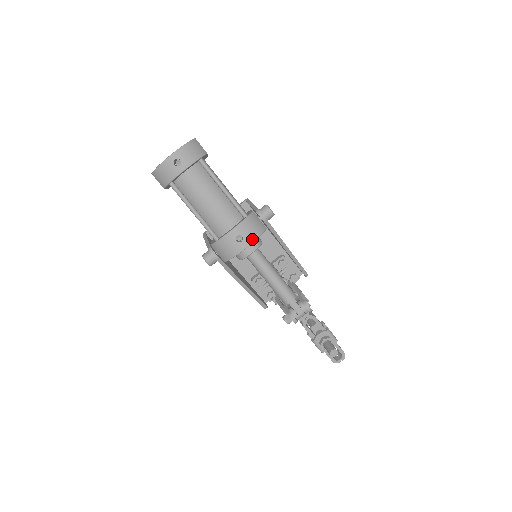
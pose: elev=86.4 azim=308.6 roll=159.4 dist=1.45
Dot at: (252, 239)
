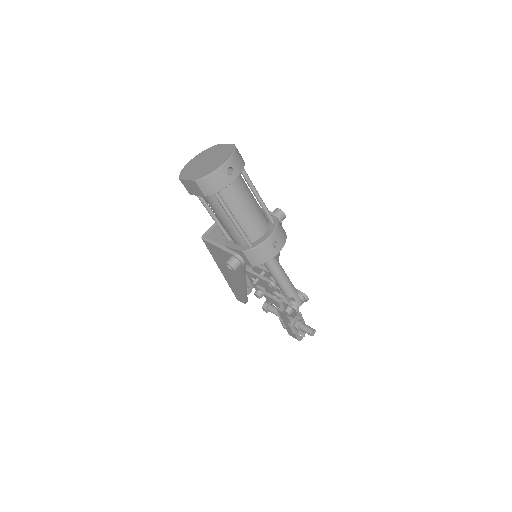
Dot at: (283, 243)
